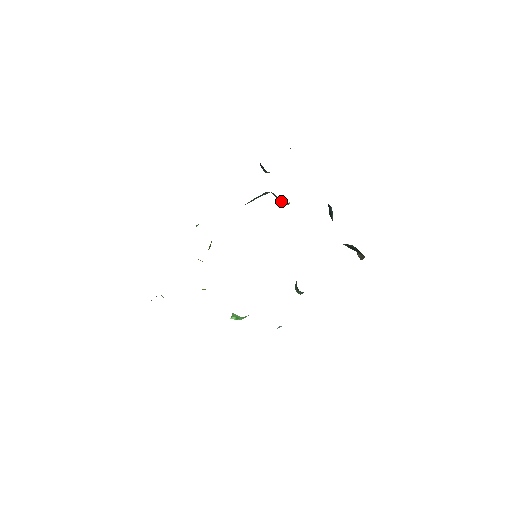
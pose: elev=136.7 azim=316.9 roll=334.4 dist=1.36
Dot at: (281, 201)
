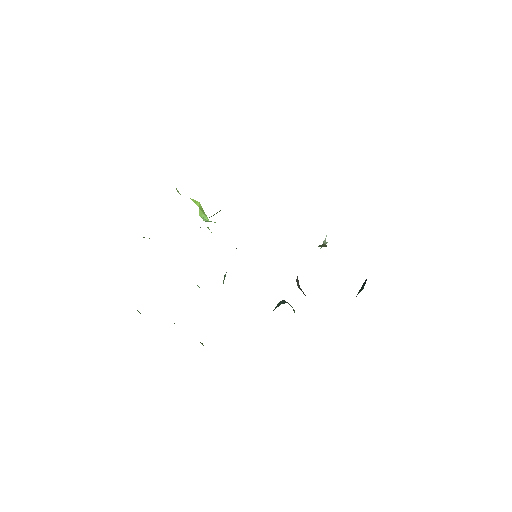
Dot at: occluded
